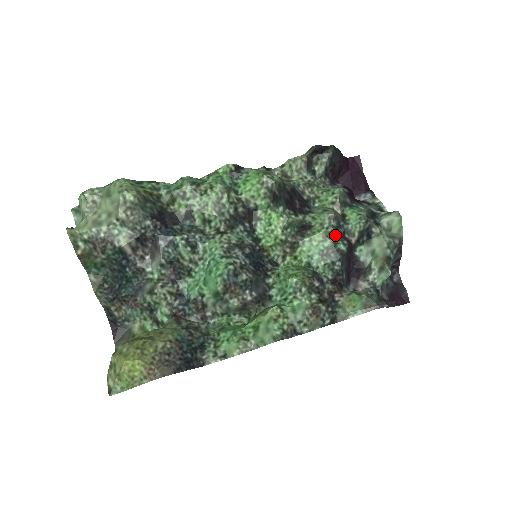
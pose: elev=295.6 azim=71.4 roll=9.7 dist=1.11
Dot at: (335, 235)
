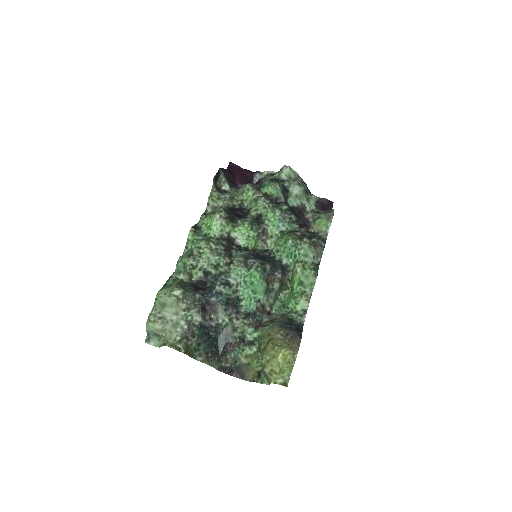
Dot at: (275, 206)
